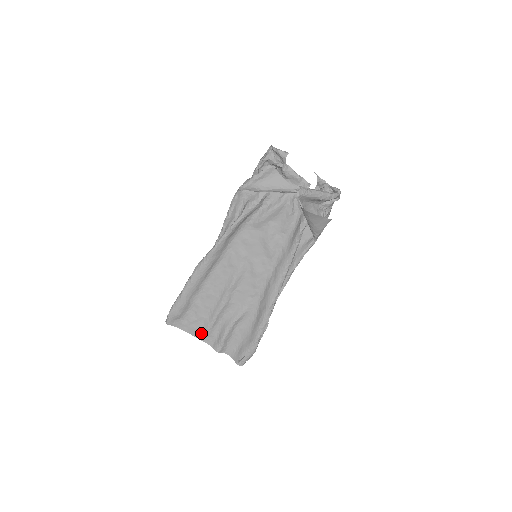
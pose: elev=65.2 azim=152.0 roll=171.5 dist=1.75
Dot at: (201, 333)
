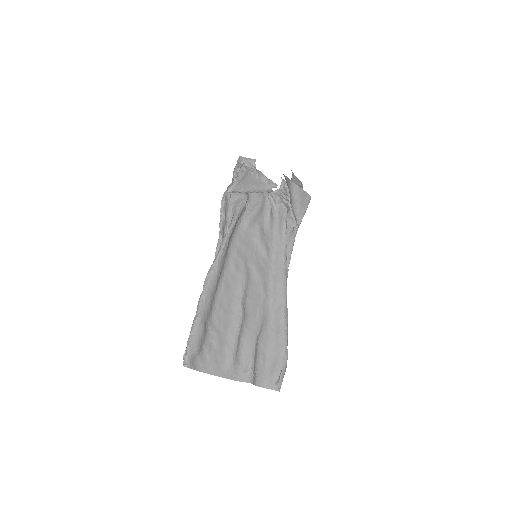
Dot at: (225, 368)
